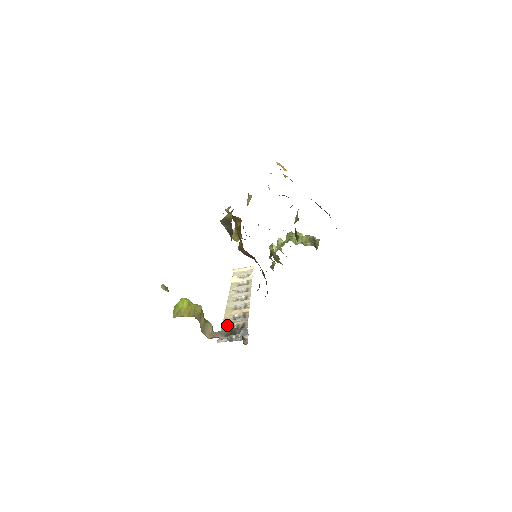
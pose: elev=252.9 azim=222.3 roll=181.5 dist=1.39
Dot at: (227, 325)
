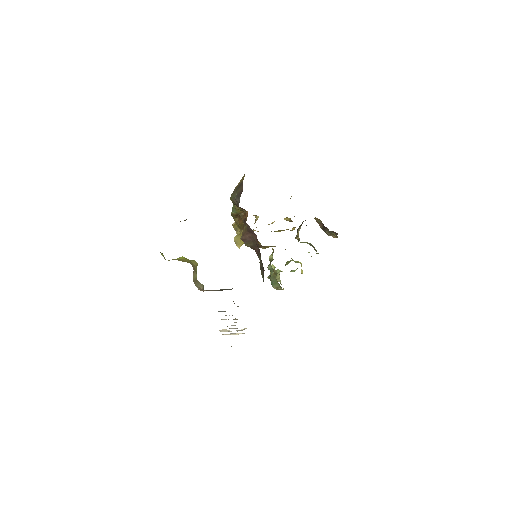
Dot at: occluded
